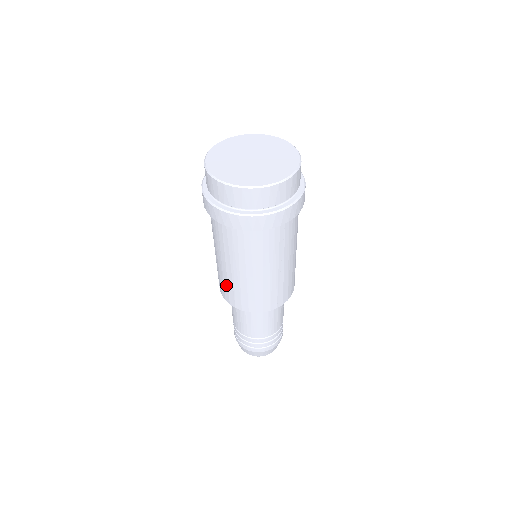
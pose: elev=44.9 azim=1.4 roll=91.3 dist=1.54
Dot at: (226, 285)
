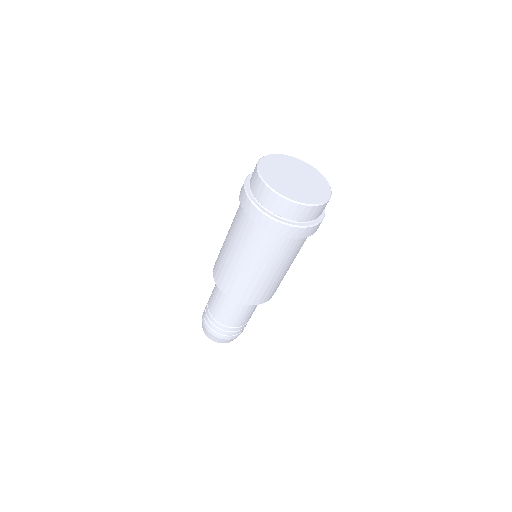
Dot at: (219, 256)
